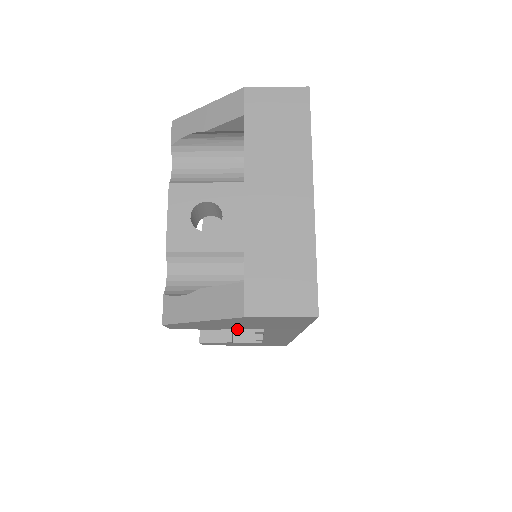
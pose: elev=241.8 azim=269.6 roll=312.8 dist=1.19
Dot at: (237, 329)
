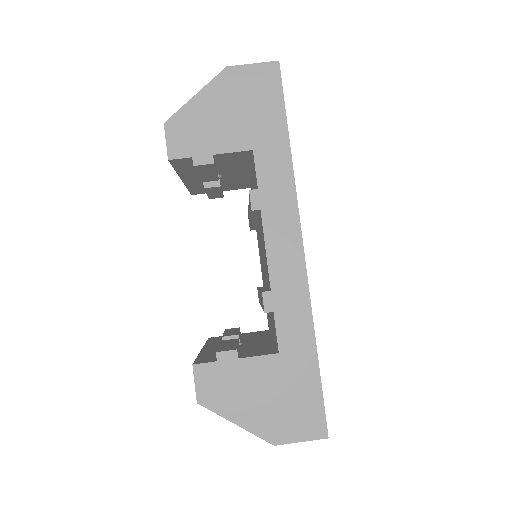
Dot at: (244, 354)
